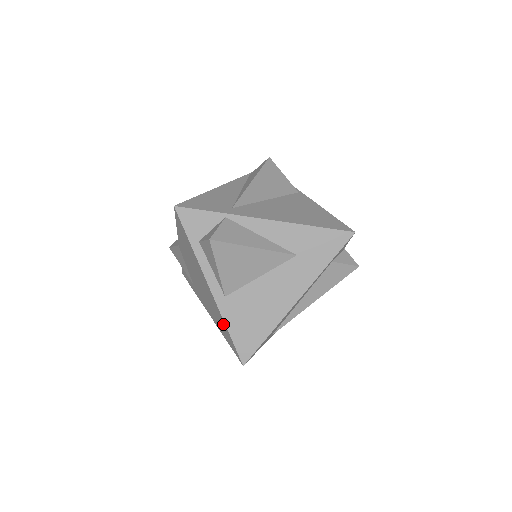
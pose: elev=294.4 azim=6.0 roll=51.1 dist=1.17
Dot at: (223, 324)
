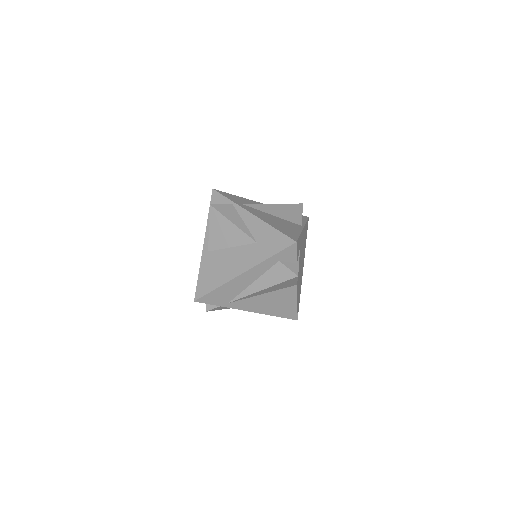
Dot at: occluded
